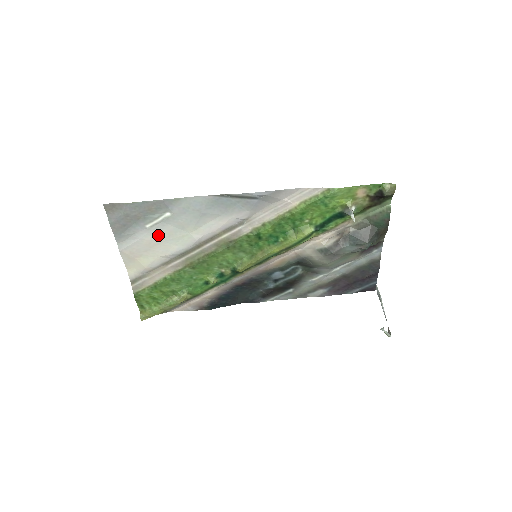
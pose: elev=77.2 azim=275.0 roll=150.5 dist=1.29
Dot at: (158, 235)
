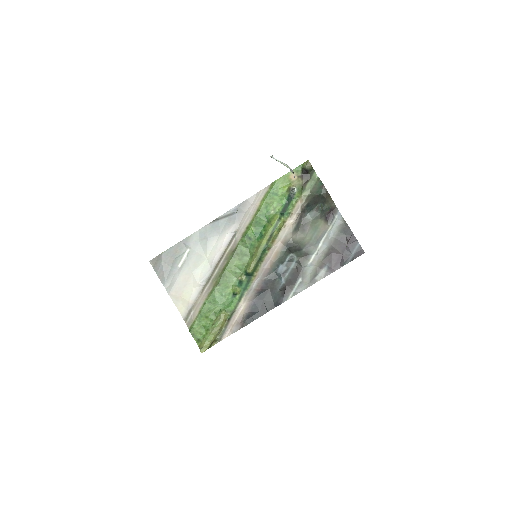
Dot at: (188, 269)
